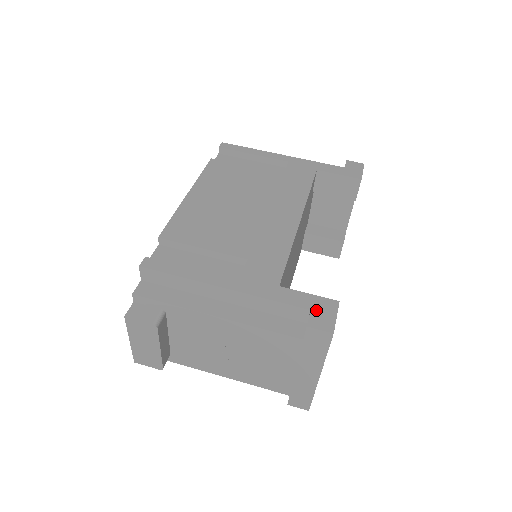
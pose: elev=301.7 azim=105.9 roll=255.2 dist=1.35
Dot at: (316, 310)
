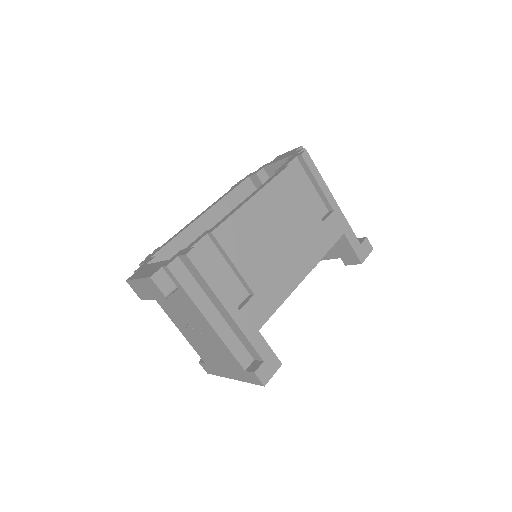
Dot at: (266, 363)
